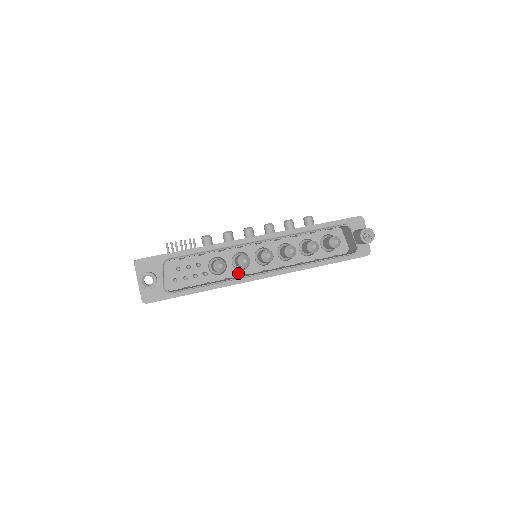
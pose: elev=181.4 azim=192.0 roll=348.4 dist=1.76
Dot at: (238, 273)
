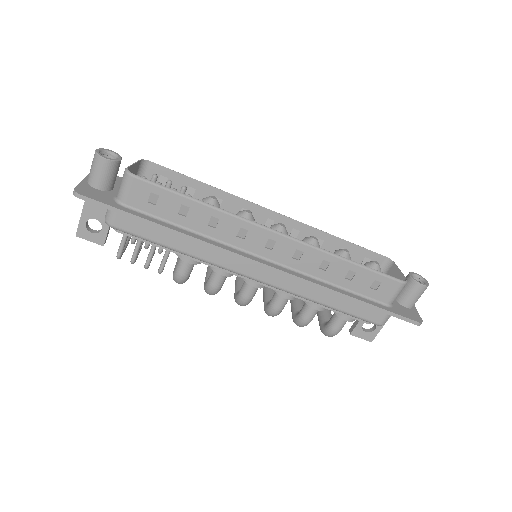
Dot at: occluded
